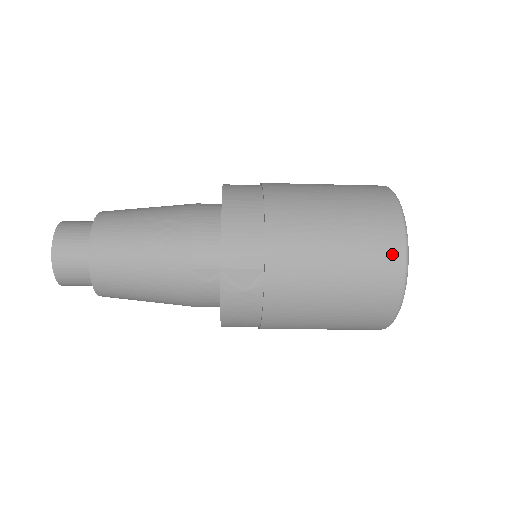
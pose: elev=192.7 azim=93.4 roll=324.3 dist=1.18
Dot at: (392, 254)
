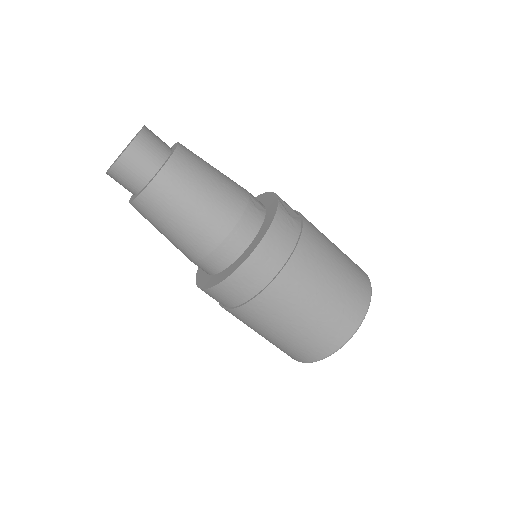
Dot at: occluded
